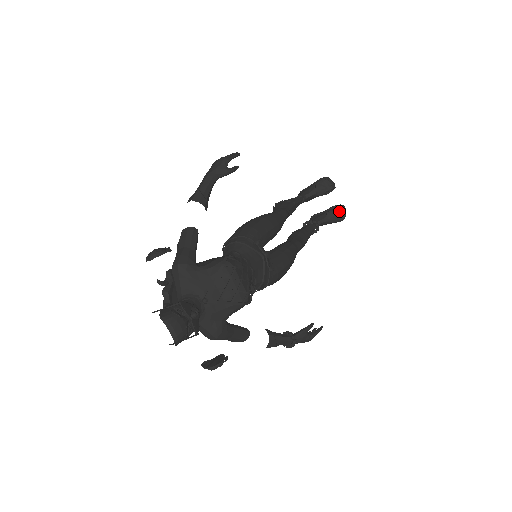
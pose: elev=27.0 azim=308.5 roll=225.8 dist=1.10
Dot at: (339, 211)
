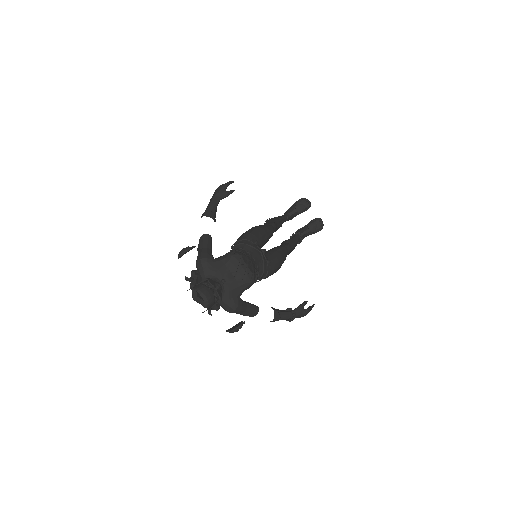
Dot at: (317, 223)
